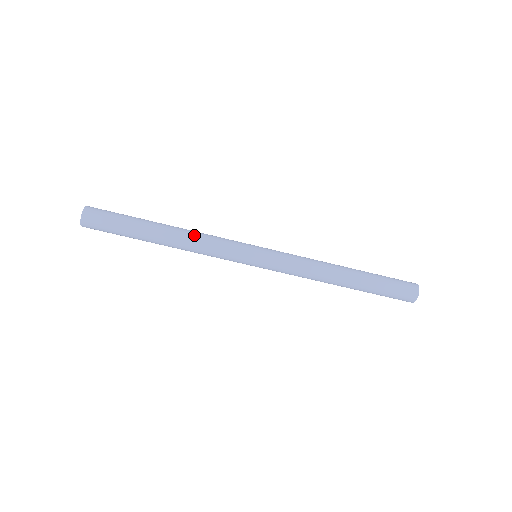
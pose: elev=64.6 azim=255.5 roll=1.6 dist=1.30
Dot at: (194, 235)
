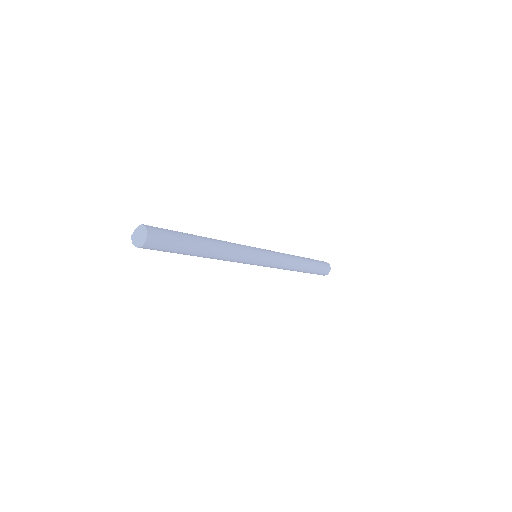
Dot at: (228, 250)
